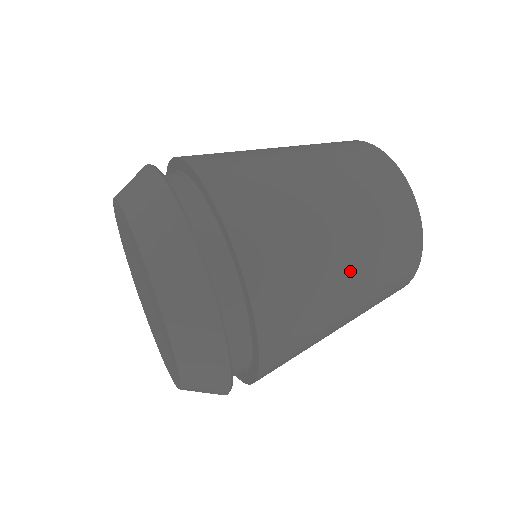
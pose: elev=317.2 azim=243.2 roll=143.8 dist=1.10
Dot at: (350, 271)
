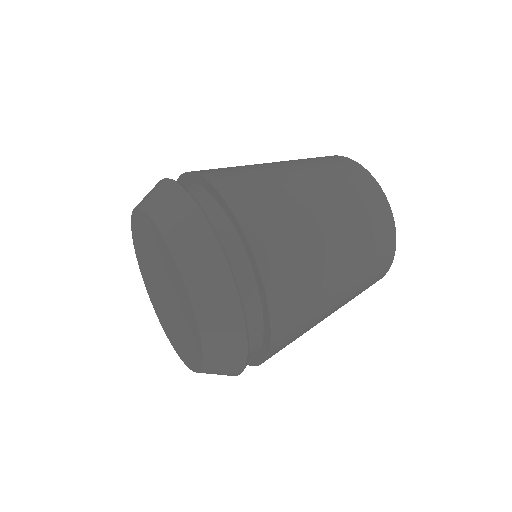
Dot at: (340, 259)
